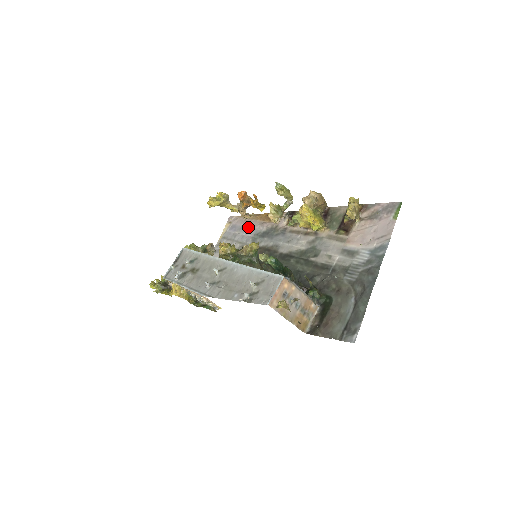
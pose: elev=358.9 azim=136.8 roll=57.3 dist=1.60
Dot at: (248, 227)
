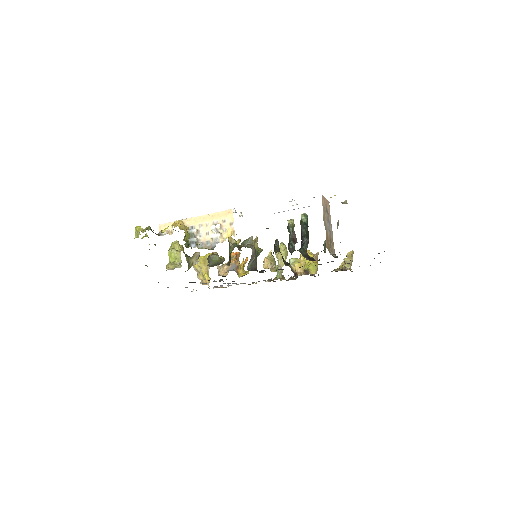
Dot at: occluded
